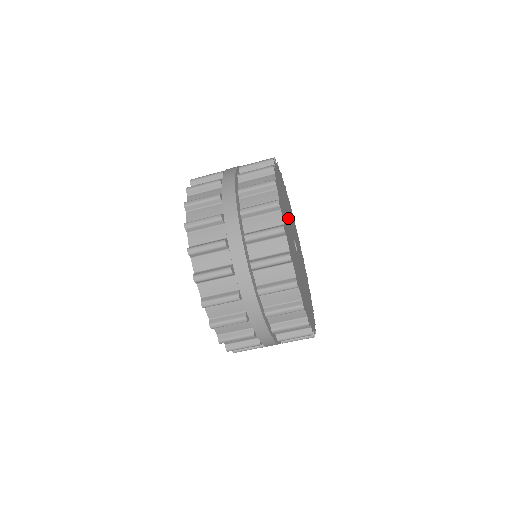
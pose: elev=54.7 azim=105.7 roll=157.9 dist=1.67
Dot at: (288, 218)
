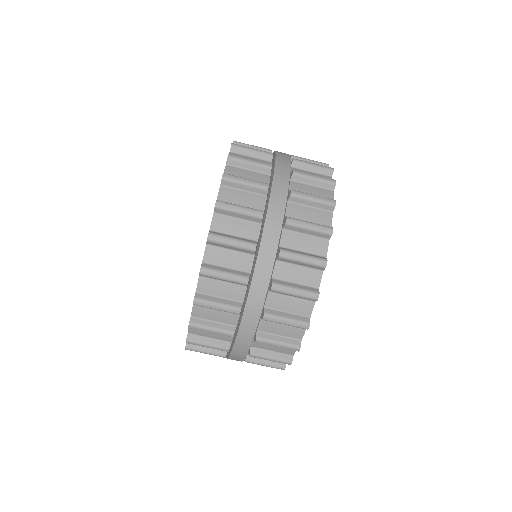
Dot at: occluded
